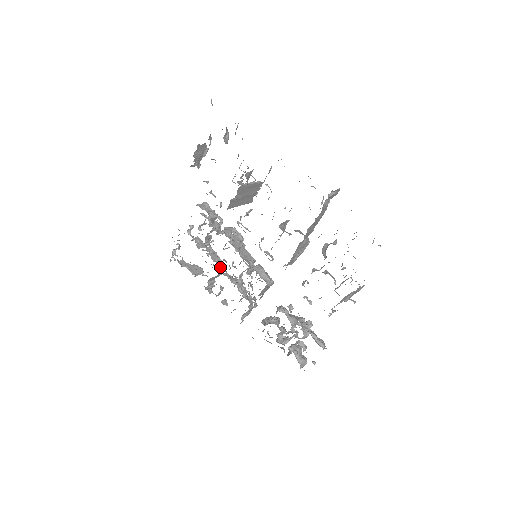
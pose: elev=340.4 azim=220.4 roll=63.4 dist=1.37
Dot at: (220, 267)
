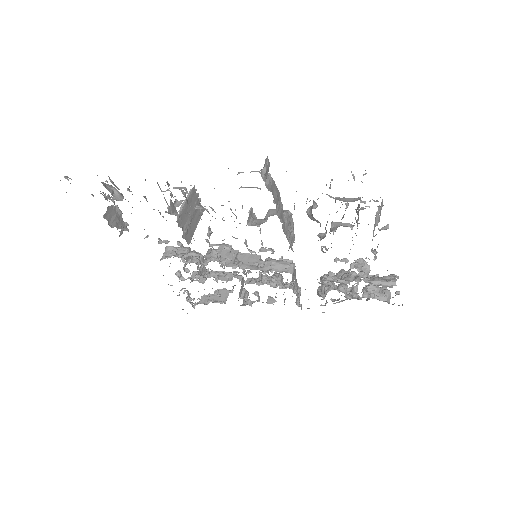
Dot at: occluded
